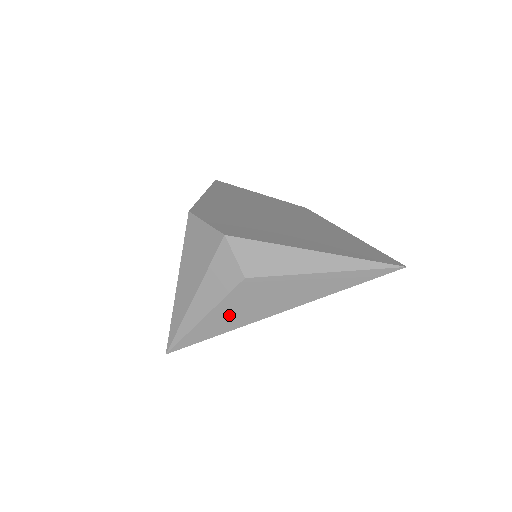
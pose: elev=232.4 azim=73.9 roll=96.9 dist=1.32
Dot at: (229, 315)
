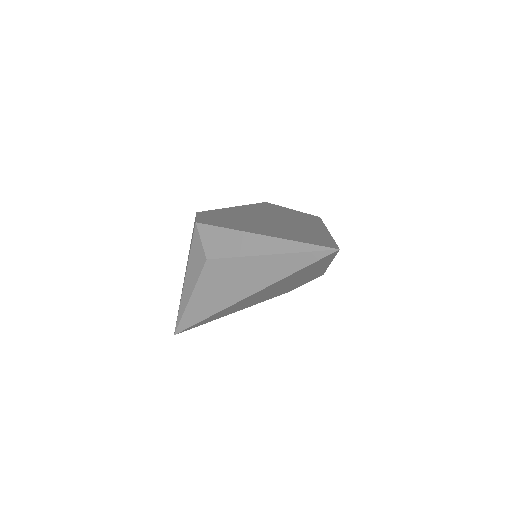
Dot at: (206, 298)
